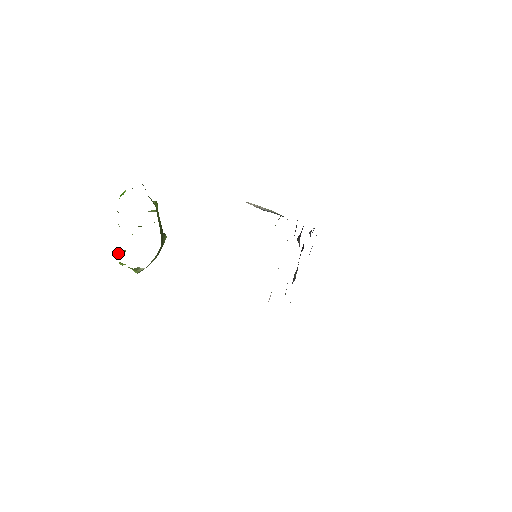
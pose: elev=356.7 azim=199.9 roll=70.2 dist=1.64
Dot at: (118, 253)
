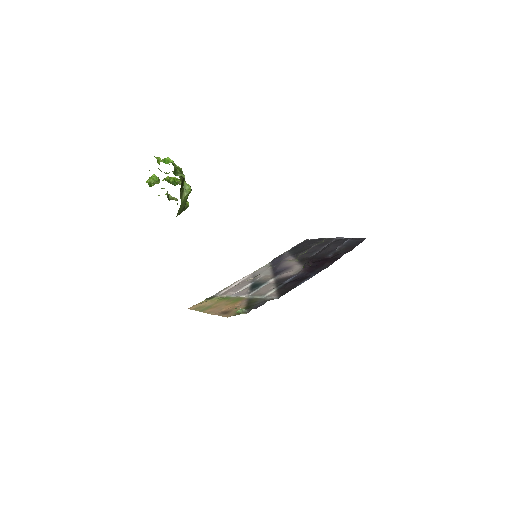
Dot at: (150, 177)
